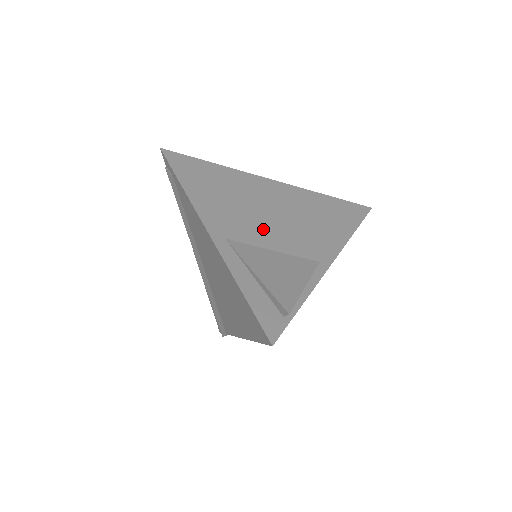
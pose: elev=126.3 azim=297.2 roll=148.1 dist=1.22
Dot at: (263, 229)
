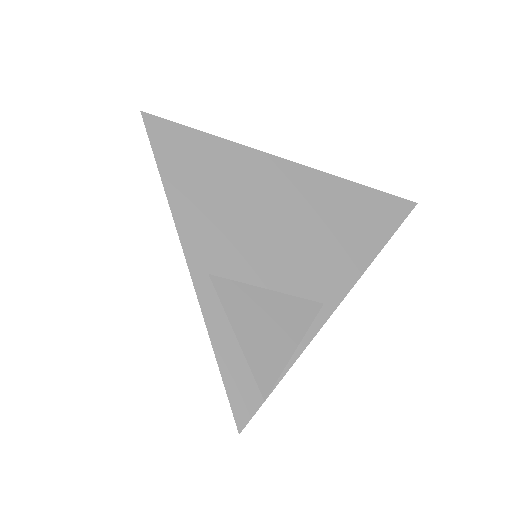
Dot at: (261, 254)
